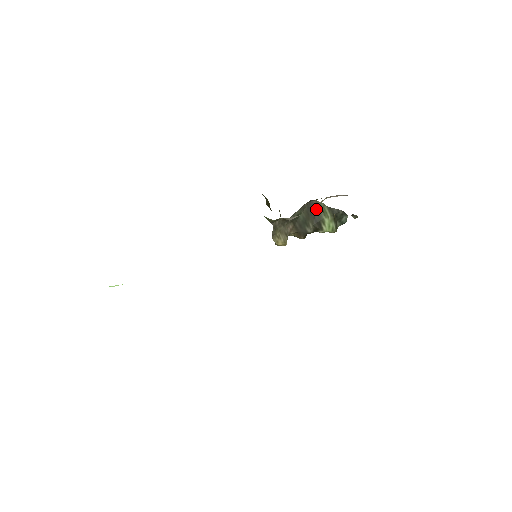
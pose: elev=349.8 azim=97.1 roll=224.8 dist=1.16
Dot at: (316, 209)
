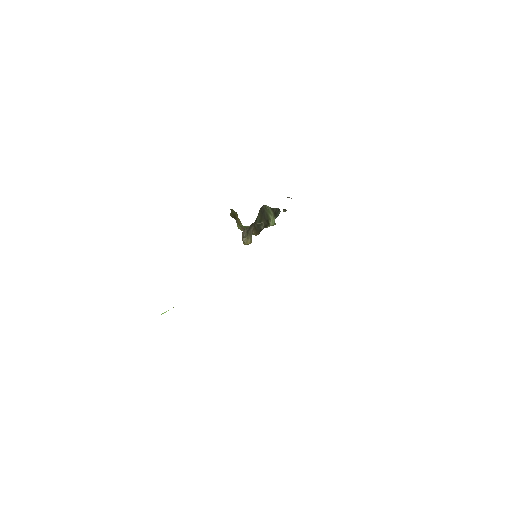
Dot at: (265, 211)
